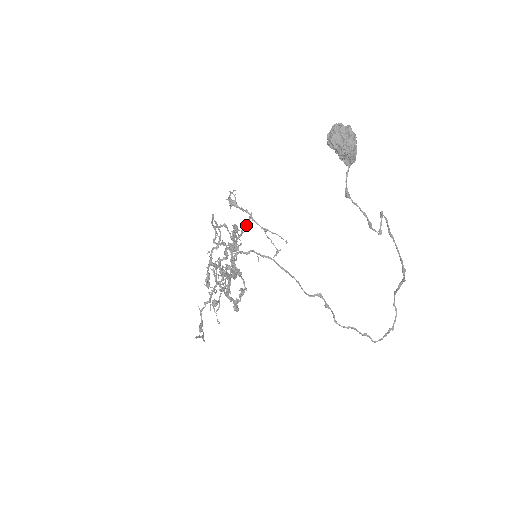
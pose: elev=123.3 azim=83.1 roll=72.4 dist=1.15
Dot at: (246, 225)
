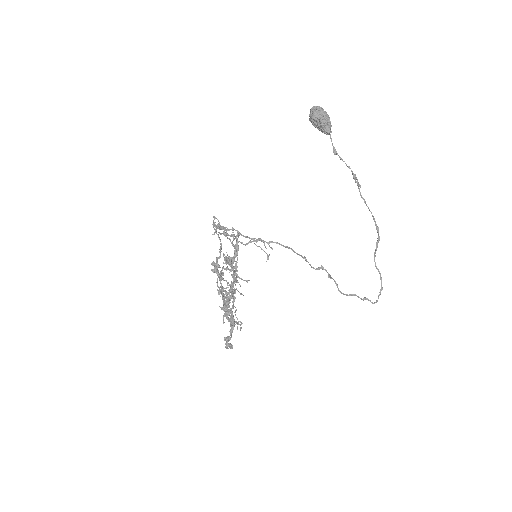
Dot at: (238, 236)
